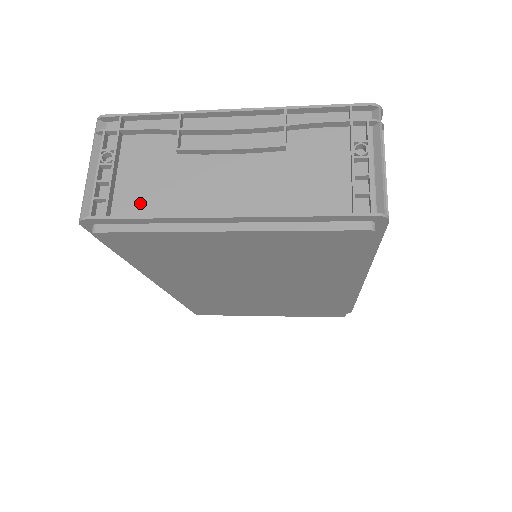
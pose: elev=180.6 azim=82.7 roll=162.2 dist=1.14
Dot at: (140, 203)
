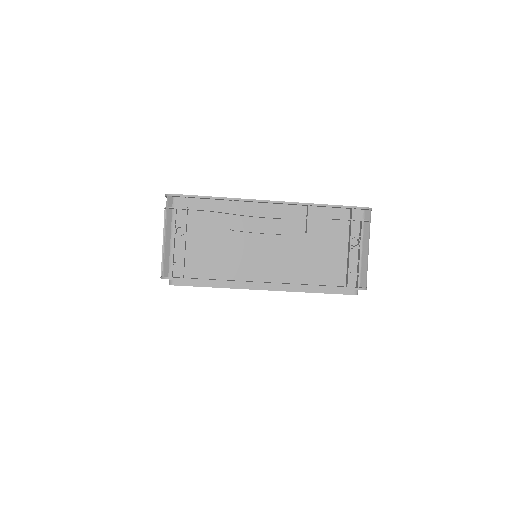
Dot at: (205, 267)
